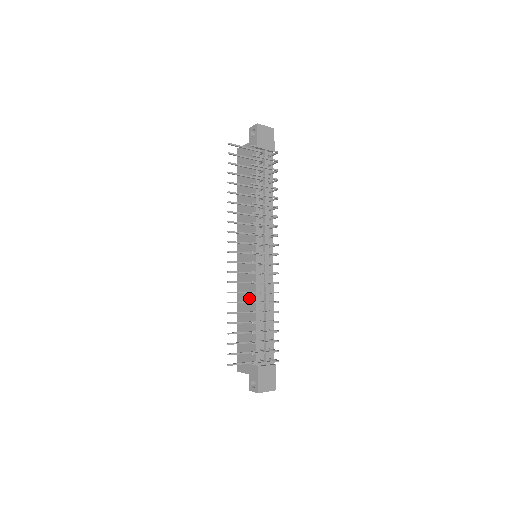
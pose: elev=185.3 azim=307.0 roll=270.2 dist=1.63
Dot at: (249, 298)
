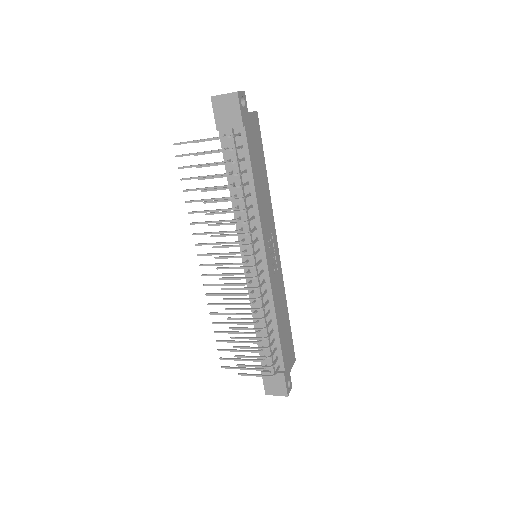
Dot at: occluded
